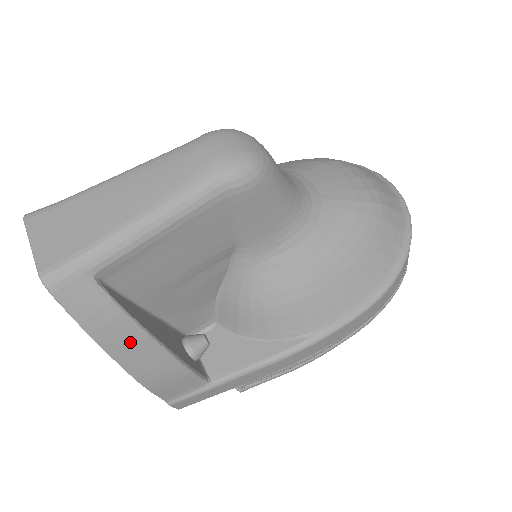
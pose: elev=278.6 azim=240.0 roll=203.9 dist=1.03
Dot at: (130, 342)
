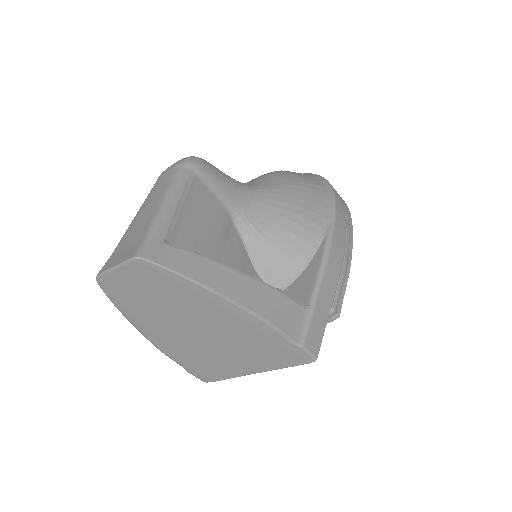
Dot at: (224, 277)
